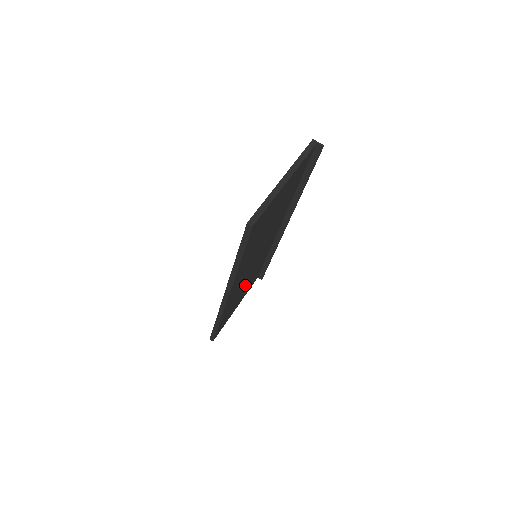
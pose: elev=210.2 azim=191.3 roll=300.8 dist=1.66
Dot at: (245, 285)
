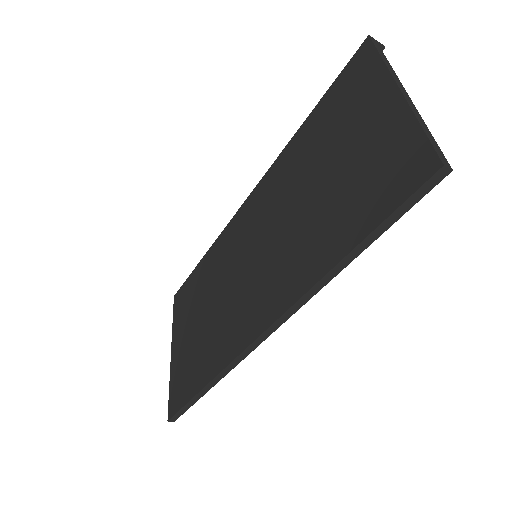
Dot at: occluded
